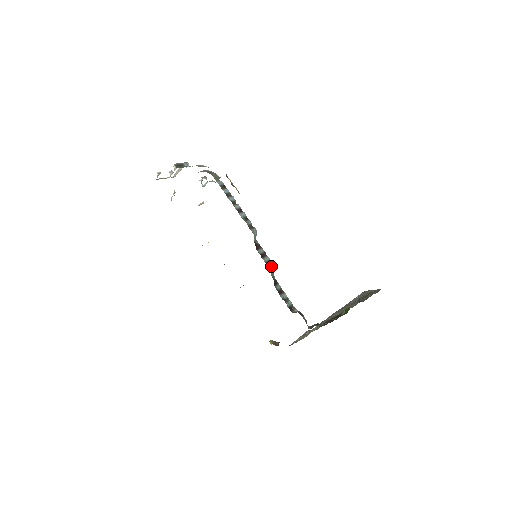
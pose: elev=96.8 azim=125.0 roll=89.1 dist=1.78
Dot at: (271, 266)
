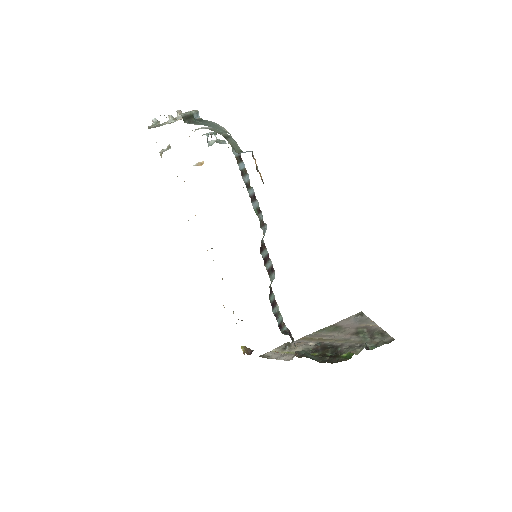
Dot at: (272, 275)
